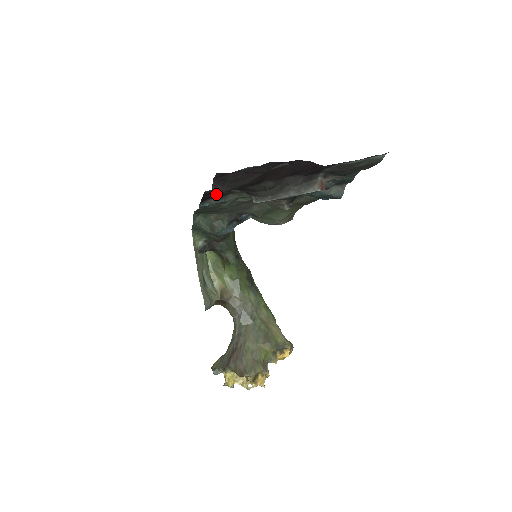
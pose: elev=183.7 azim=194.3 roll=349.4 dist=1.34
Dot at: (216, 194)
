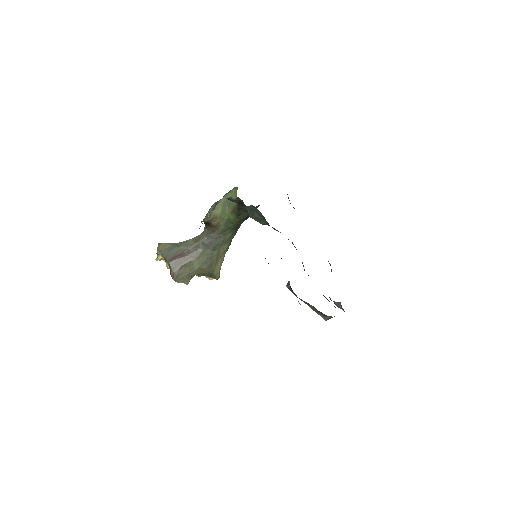
Dot at: occluded
